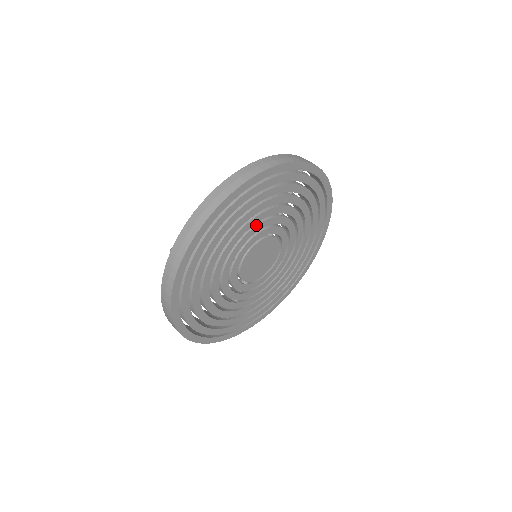
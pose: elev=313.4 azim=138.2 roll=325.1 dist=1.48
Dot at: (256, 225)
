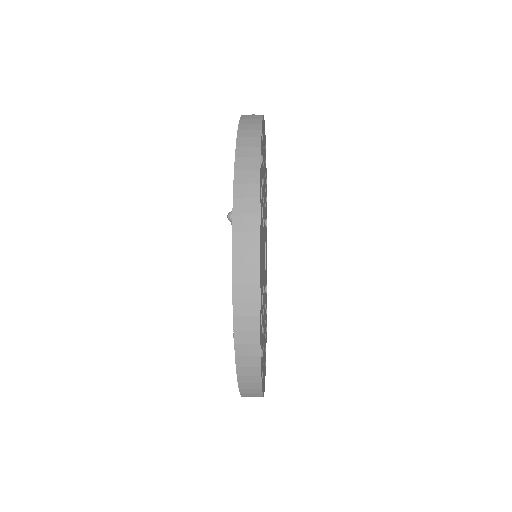
Dot at: occluded
